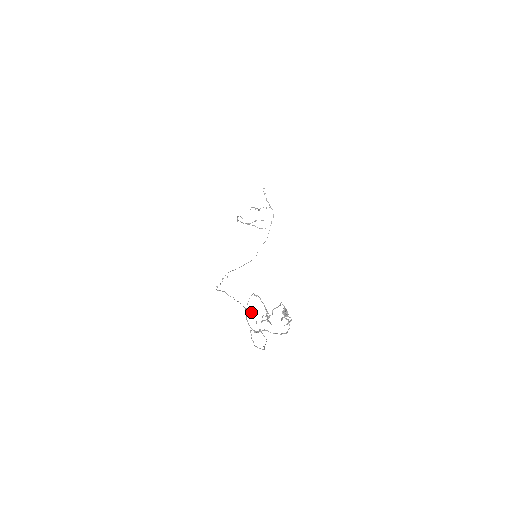
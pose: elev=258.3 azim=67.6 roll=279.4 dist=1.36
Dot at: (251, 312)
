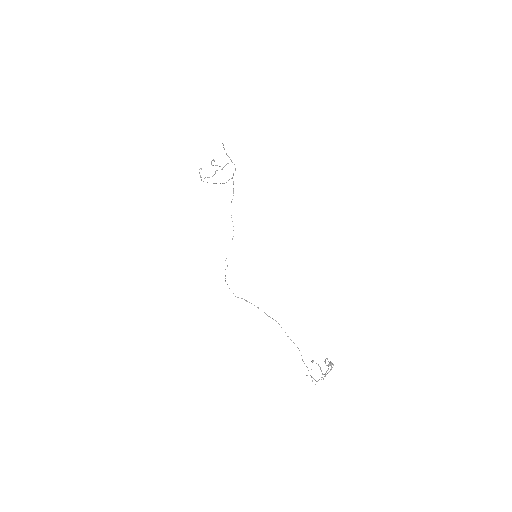
Dot at: (275, 320)
